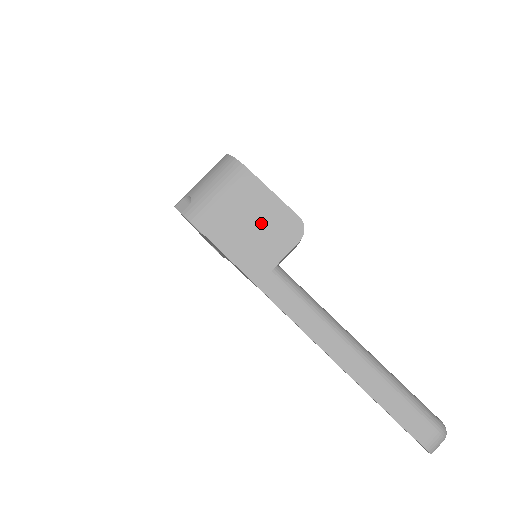
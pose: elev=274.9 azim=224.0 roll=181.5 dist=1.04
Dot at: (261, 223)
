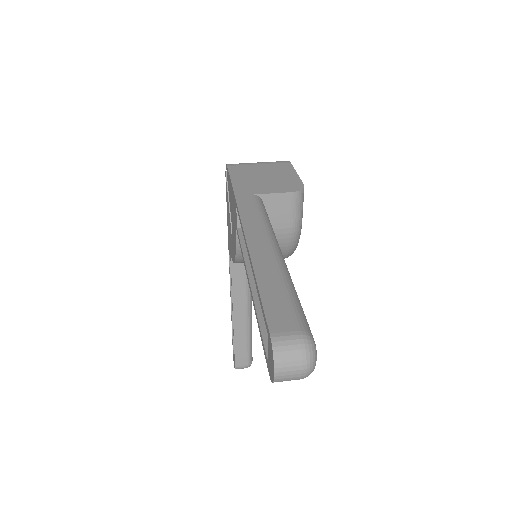
Dot at: (273, 178)
